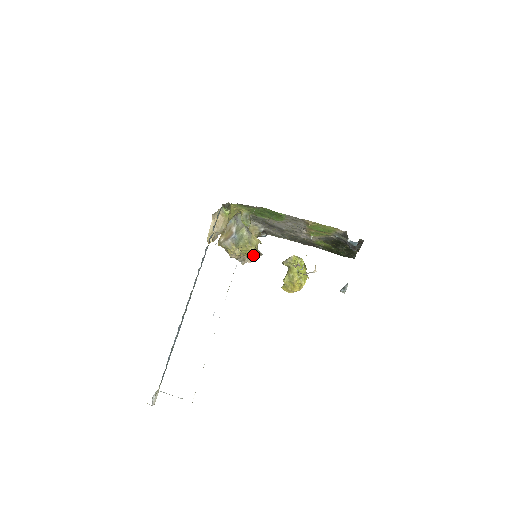
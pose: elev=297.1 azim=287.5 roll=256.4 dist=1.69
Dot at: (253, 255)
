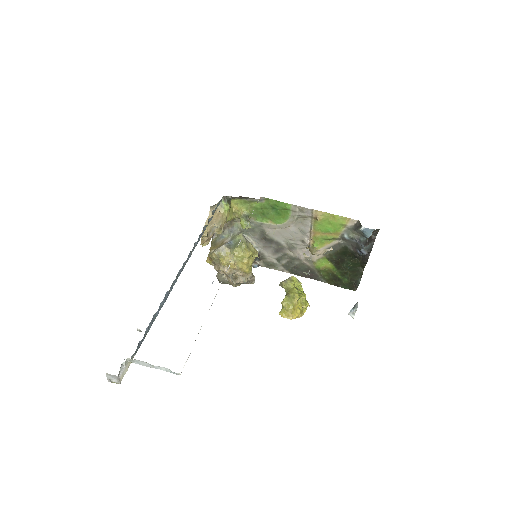
Dot at: (249, 265)
